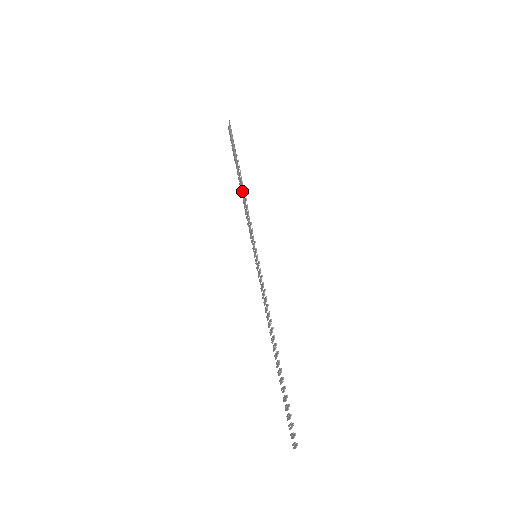
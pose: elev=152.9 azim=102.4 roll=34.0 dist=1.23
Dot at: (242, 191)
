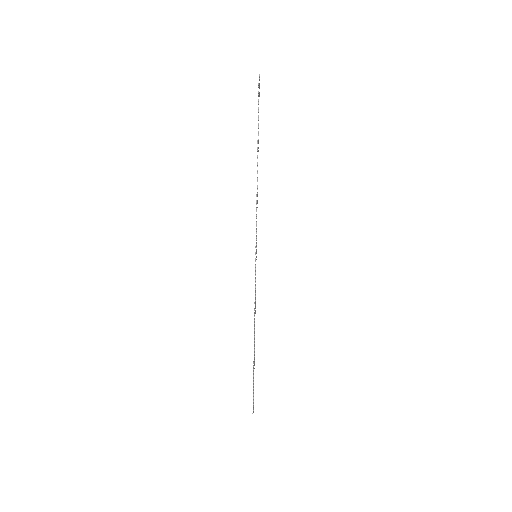
Dot at: (257, 178)
